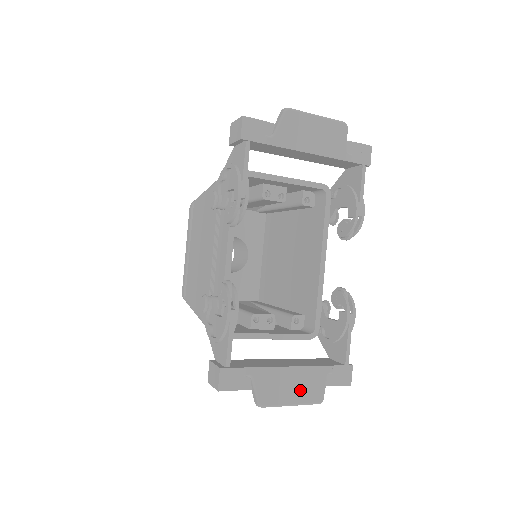
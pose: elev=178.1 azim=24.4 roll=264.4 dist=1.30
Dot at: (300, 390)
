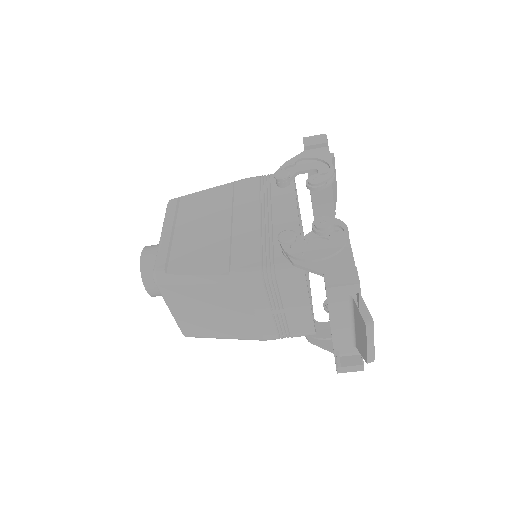
Dot at: occluded
